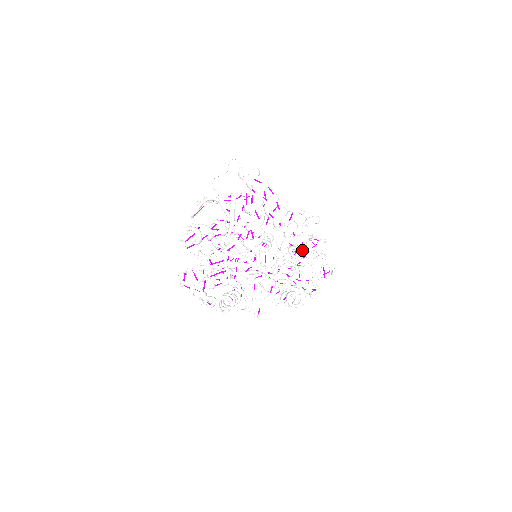
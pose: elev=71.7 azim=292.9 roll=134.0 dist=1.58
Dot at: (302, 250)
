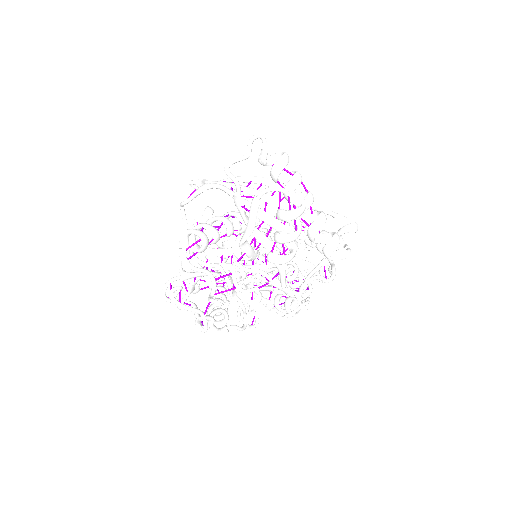
Dot at: (330, 262)
